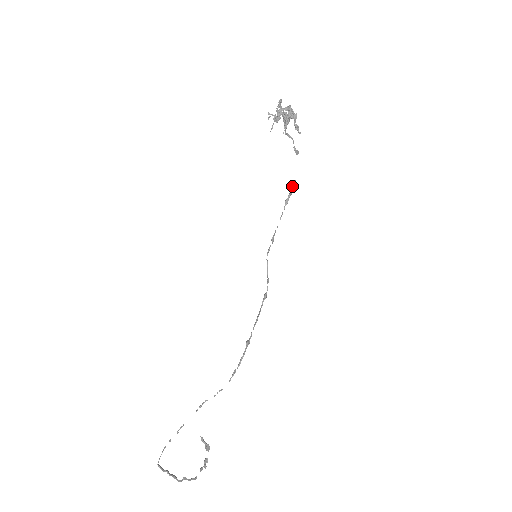
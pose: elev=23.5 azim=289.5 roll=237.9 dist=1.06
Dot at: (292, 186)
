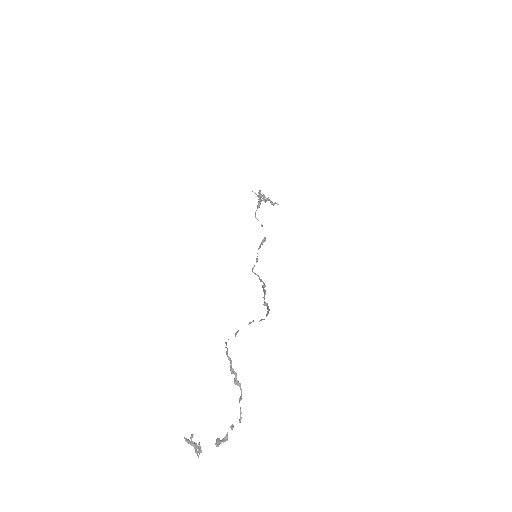
Dot at: (264, 239)
